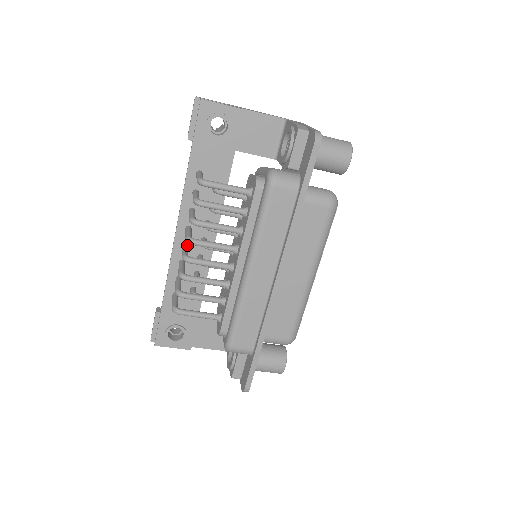
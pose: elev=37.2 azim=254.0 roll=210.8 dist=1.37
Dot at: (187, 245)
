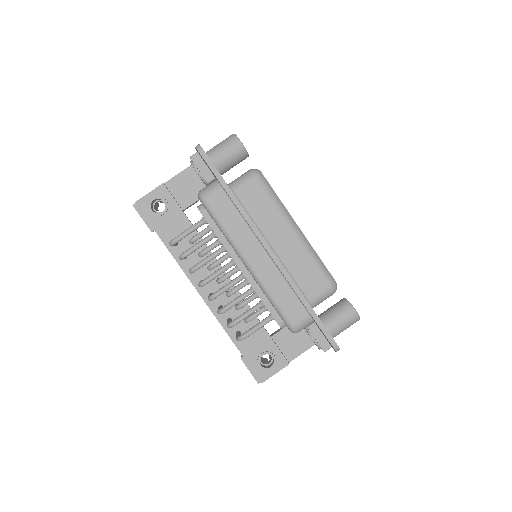
Dot at: (211, 293)
